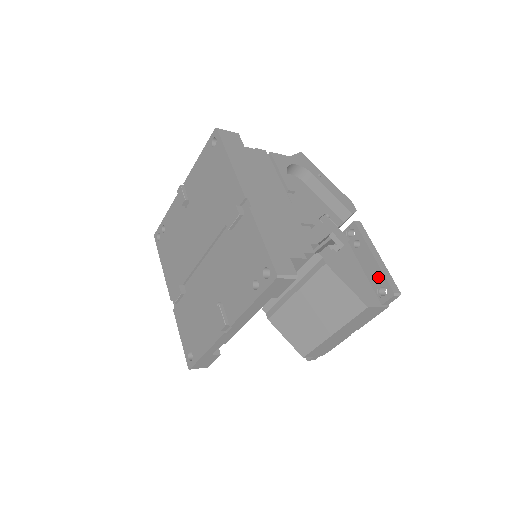
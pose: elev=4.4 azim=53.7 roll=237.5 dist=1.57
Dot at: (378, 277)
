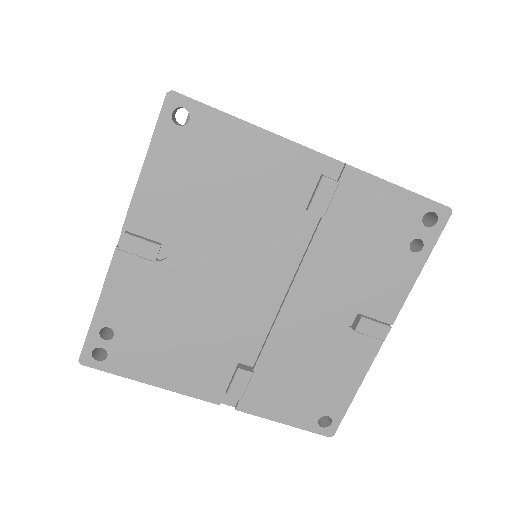
Dot at: occluded
